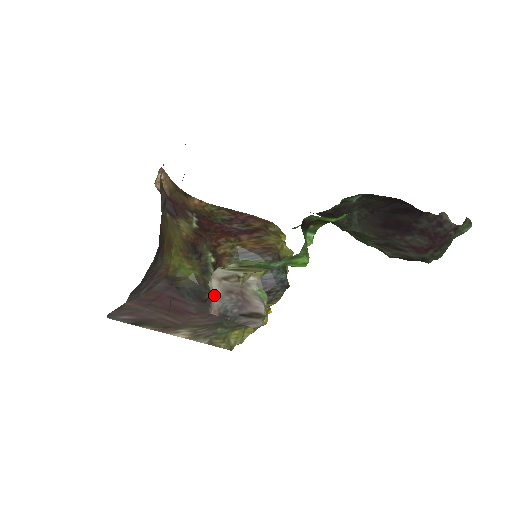
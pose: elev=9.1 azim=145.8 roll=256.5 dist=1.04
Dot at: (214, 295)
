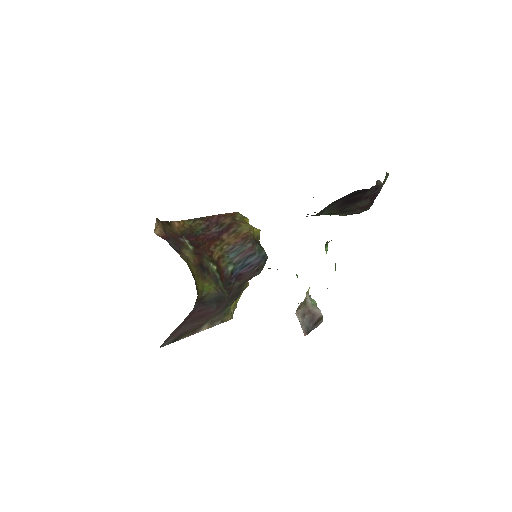
Dot at: (300, 324)
